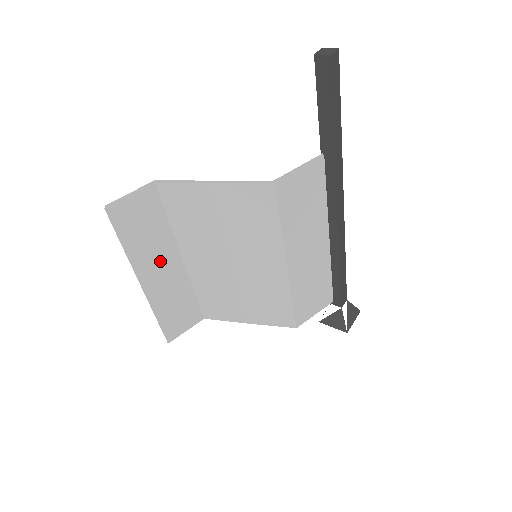
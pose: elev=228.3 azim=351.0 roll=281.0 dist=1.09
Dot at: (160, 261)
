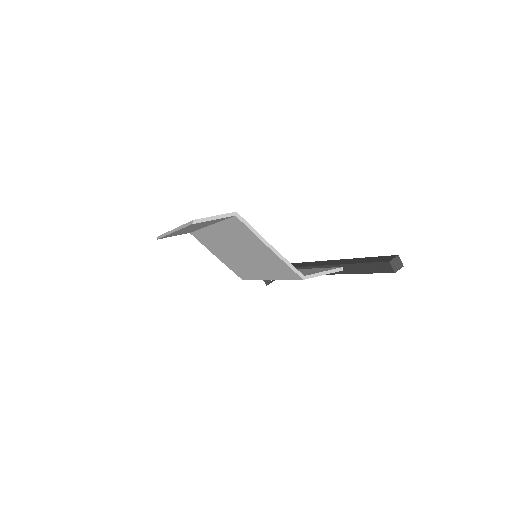
Dot at: (196, 227)
